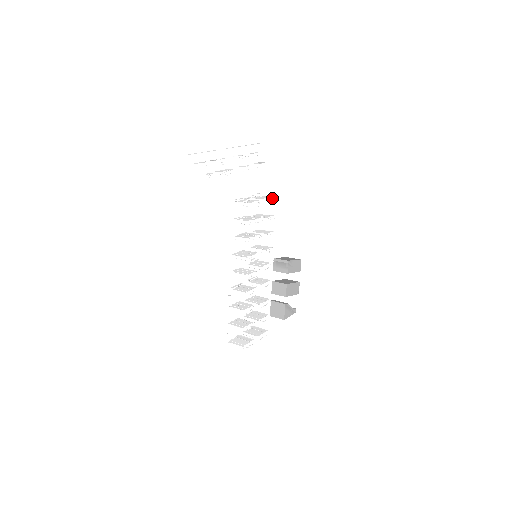
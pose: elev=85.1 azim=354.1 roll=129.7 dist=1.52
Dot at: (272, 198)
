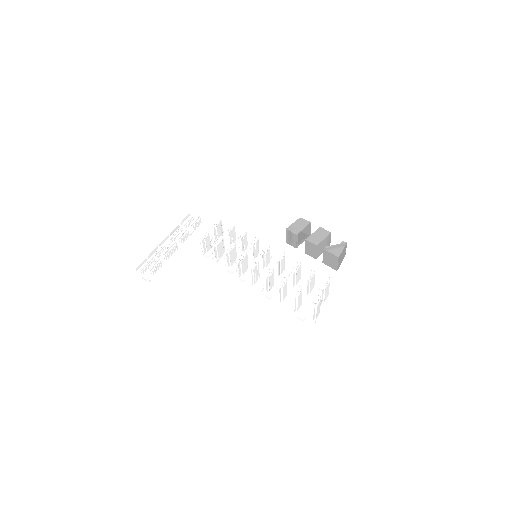
Dot at: (218, 221)
